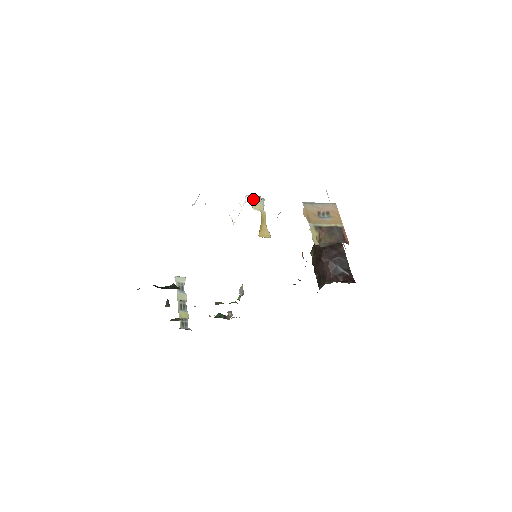
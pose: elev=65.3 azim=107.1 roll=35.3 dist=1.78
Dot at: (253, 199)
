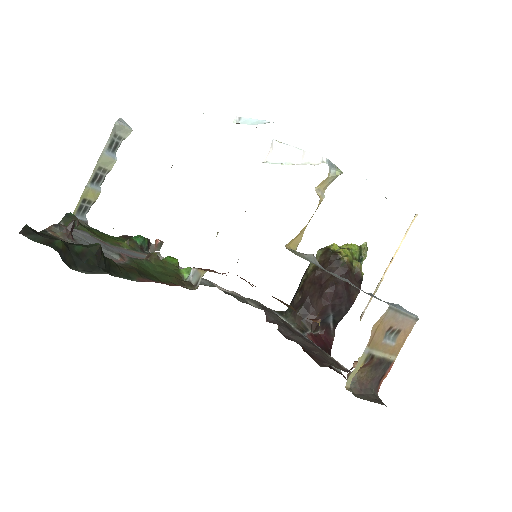
Dot at: occluded
